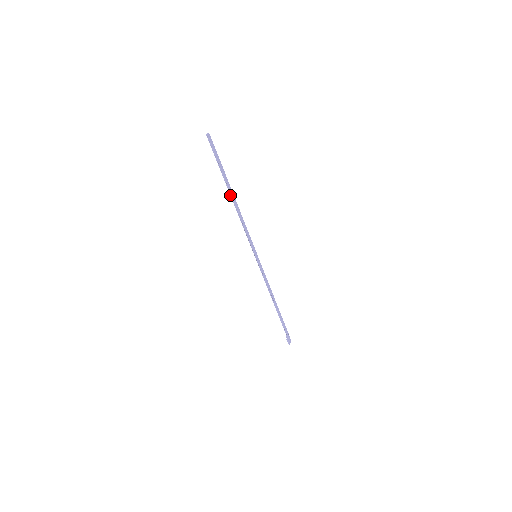
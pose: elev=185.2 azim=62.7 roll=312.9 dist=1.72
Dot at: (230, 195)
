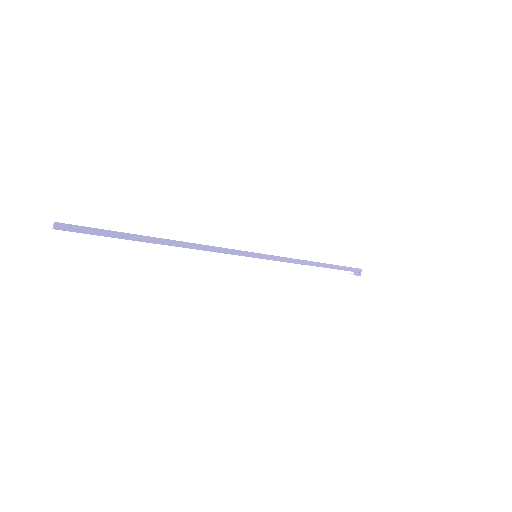
Dot at: (162, 244)
